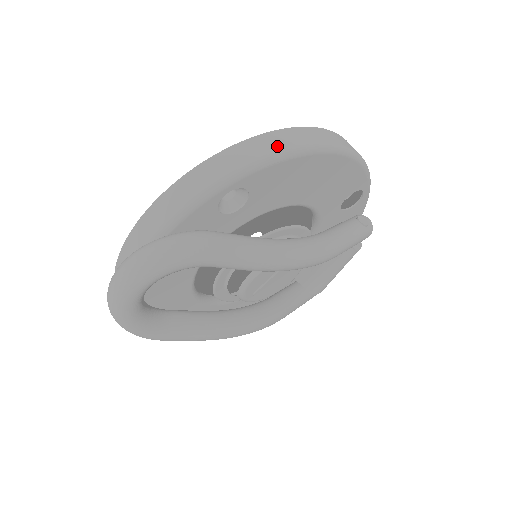
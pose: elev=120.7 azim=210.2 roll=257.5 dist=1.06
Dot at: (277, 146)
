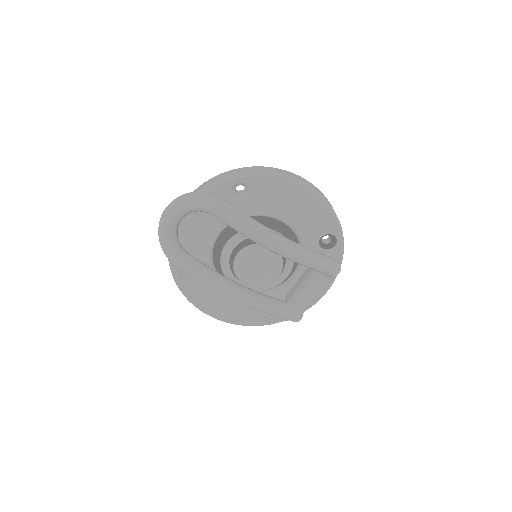
Dot at: (272, 171)
